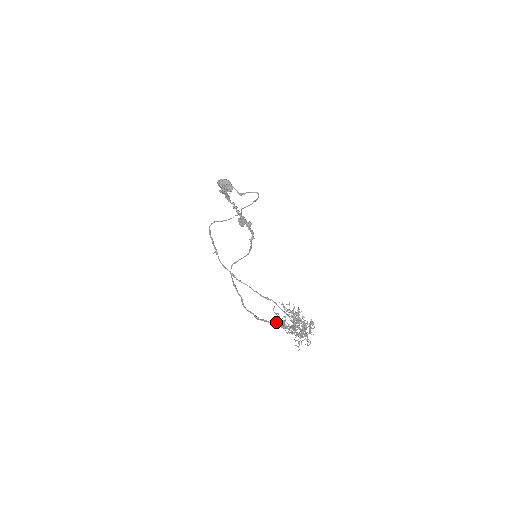
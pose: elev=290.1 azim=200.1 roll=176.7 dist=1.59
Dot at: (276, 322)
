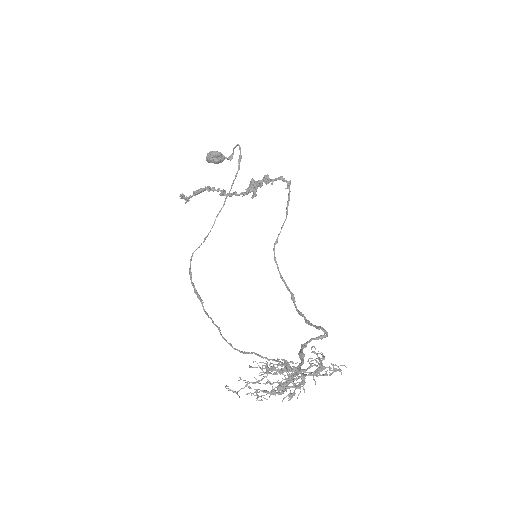
Dot at: (319, 326)
